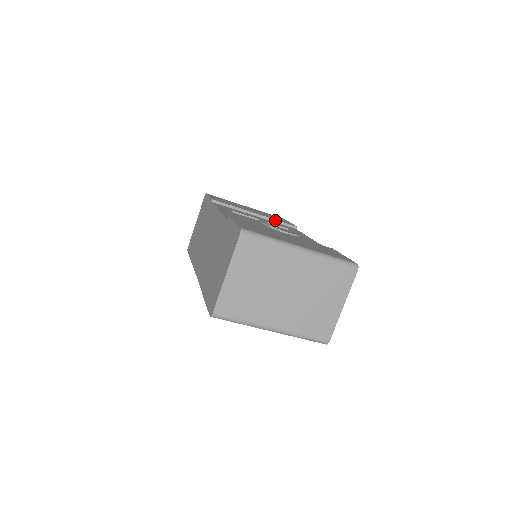
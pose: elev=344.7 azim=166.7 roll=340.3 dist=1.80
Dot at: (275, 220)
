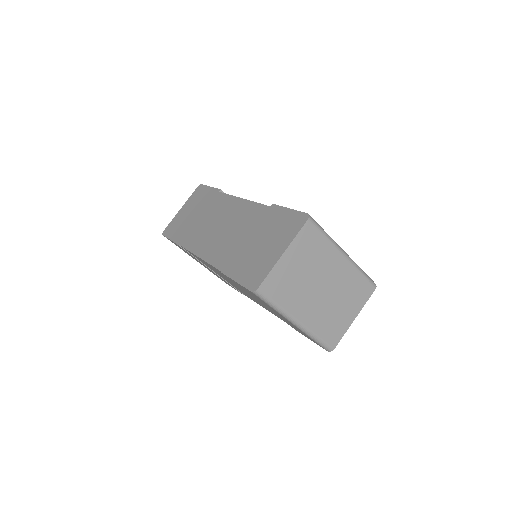
Dot at: occluded
